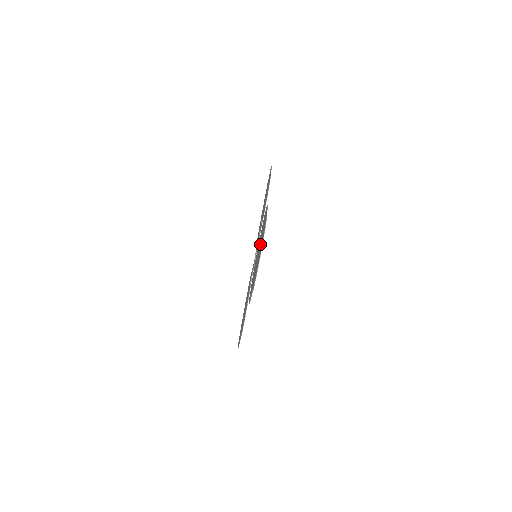
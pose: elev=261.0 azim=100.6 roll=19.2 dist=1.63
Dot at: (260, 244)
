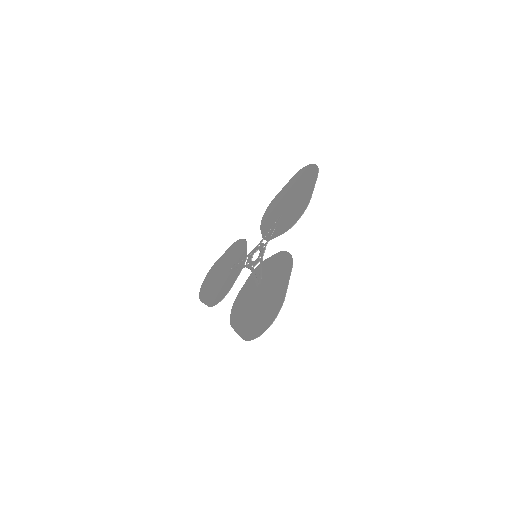
Dot at: (267, 297)
